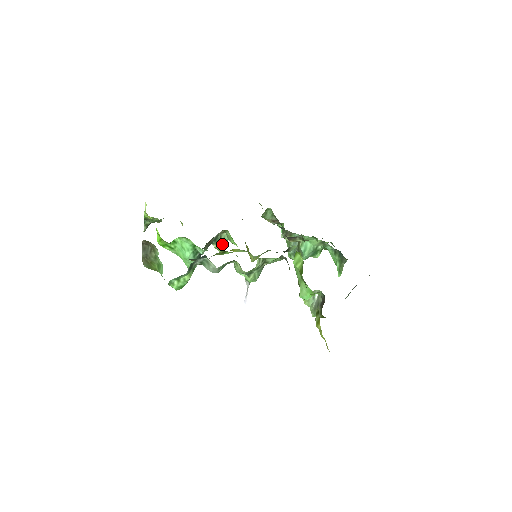
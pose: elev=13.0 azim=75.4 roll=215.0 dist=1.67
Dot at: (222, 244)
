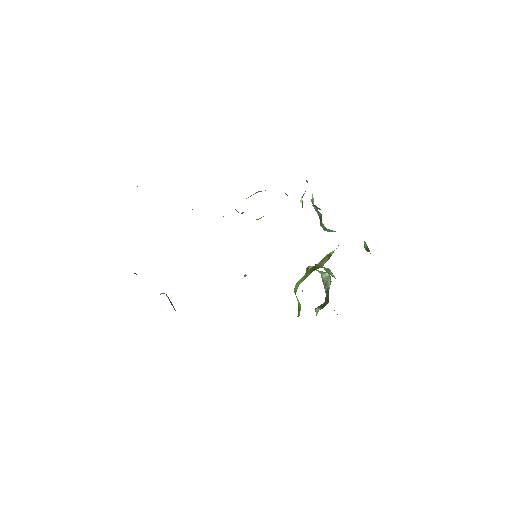
Dot at: occluded
